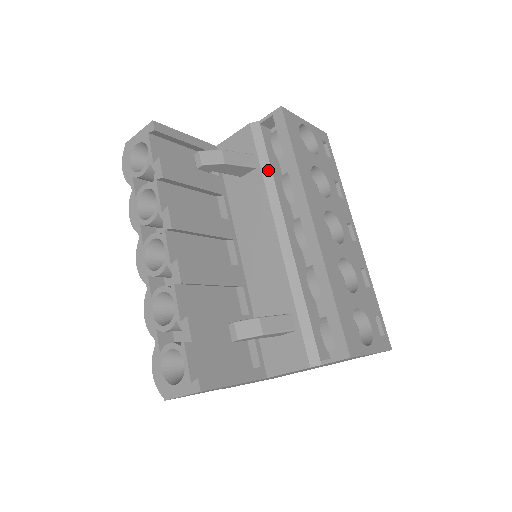
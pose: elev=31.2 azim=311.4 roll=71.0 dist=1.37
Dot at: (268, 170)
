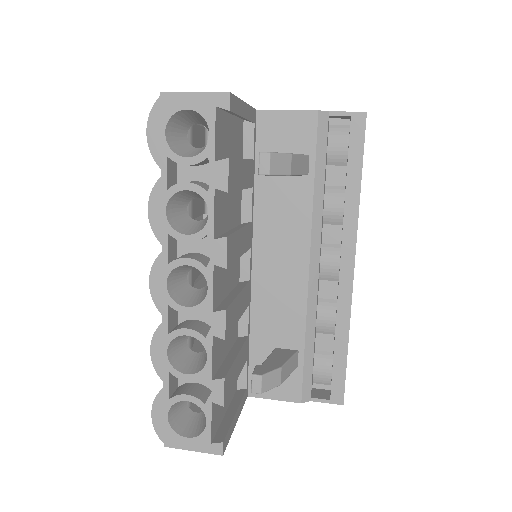
Dot at: (321, 184)
